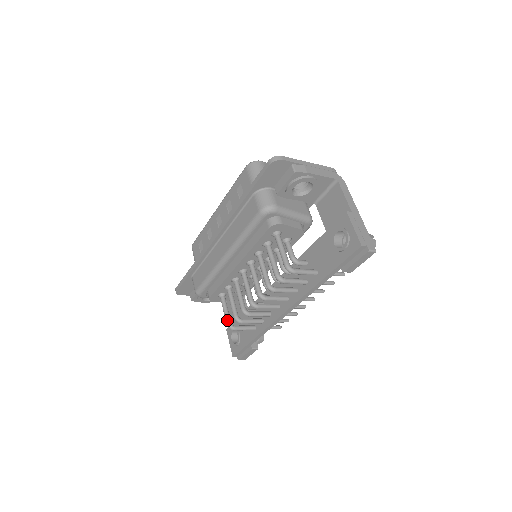
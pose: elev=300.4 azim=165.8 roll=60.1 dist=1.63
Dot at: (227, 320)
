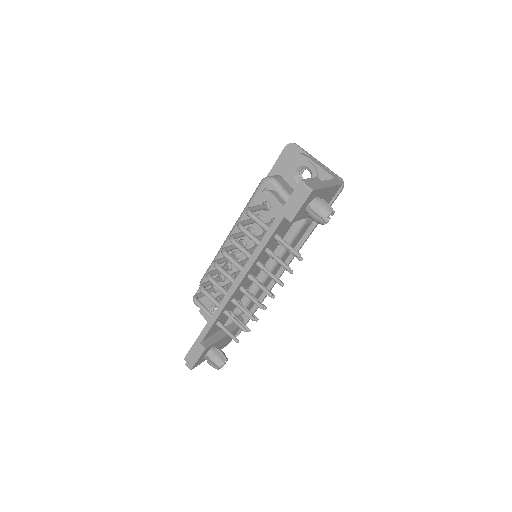
Dot at: occluded
